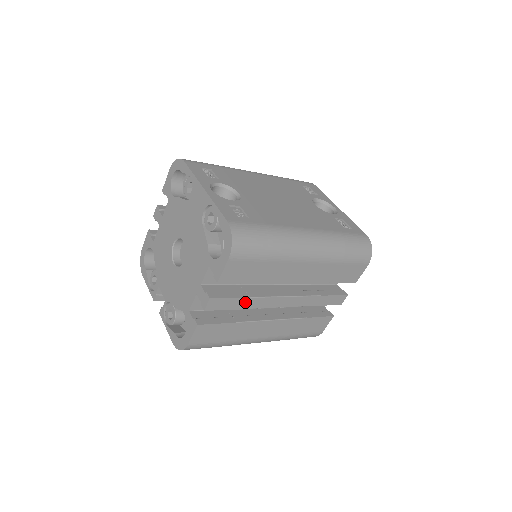
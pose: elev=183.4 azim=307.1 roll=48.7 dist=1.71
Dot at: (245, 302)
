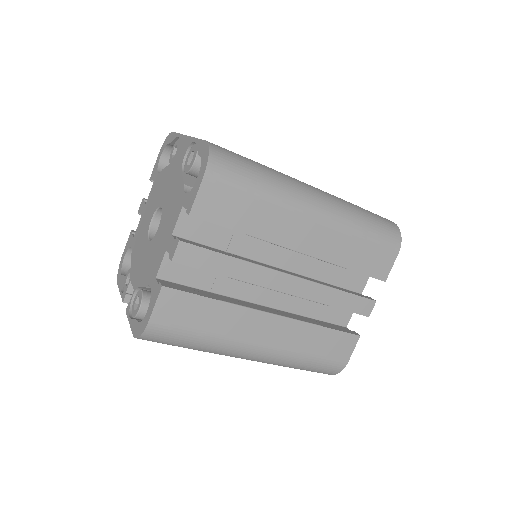
Dot at: (230, 265)
